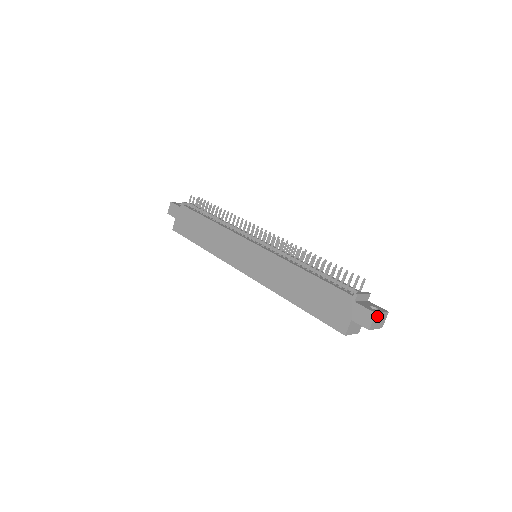
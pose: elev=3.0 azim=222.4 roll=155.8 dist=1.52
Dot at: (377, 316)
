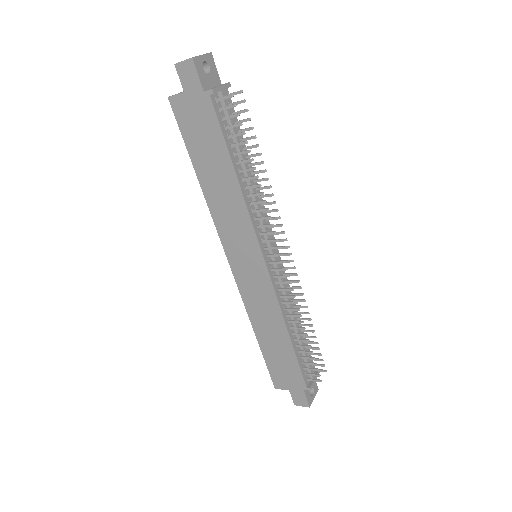
Dot at: occluded
